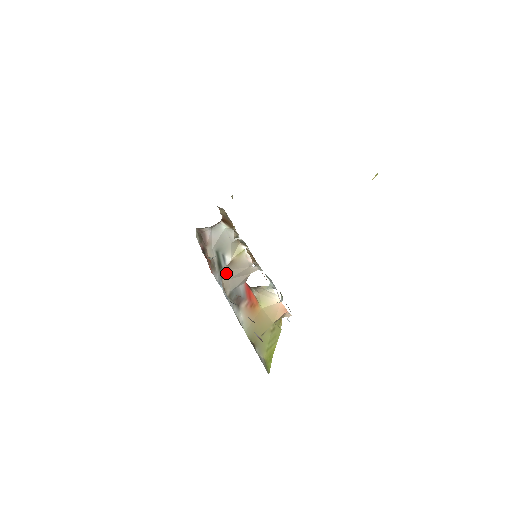
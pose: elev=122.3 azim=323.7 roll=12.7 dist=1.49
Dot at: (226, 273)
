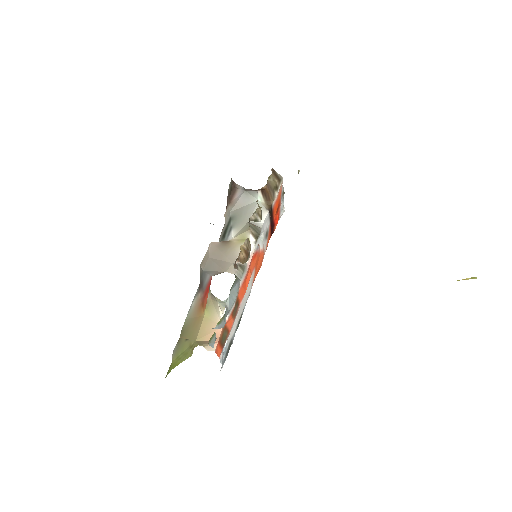
Dot at: (213, 249)
